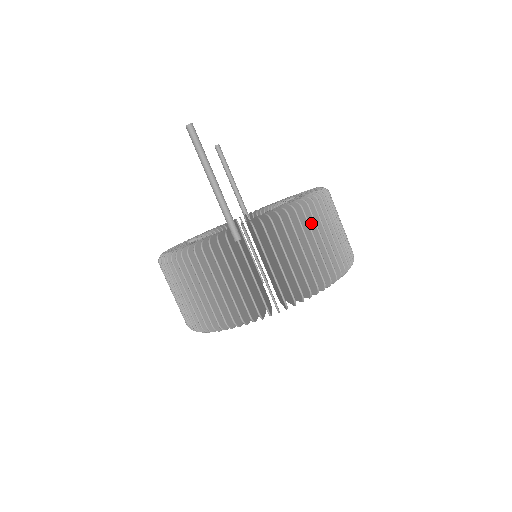
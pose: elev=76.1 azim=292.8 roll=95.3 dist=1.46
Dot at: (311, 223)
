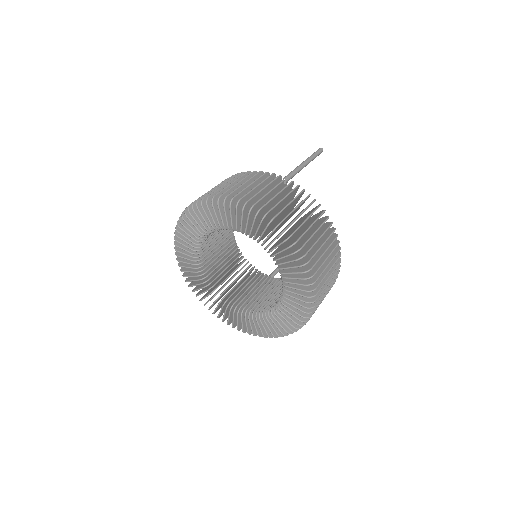
Dot at: (323, 231)
